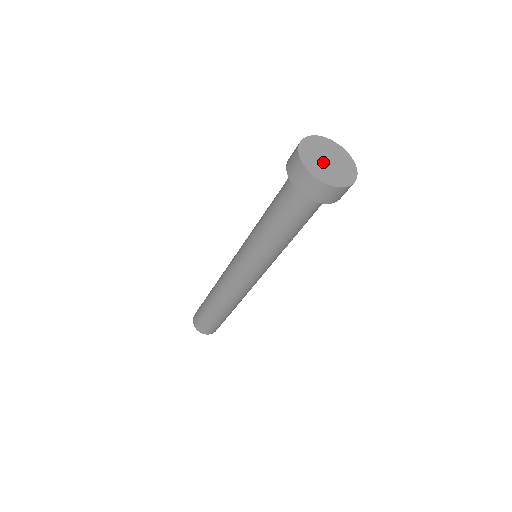
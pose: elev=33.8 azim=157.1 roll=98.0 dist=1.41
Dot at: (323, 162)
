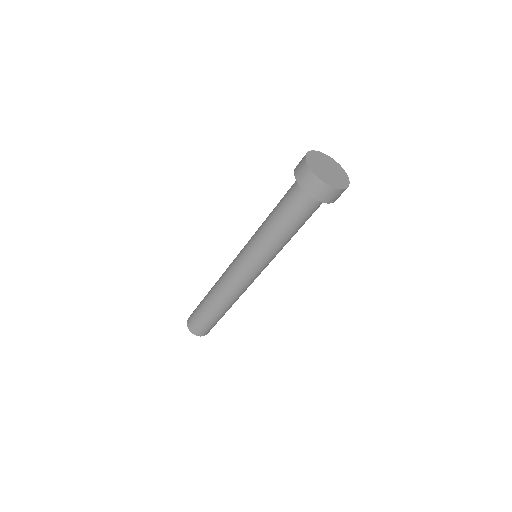
Dot at: (325, 170)
